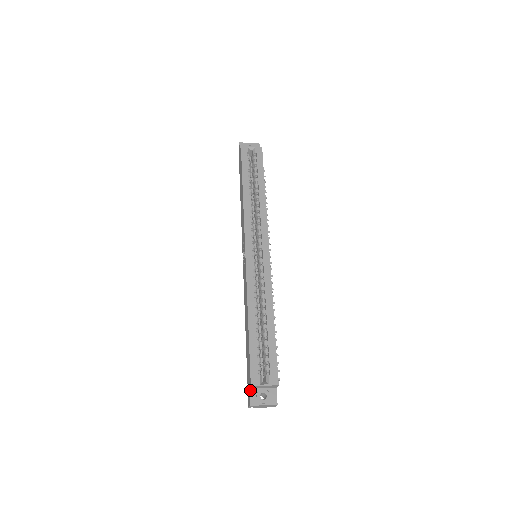
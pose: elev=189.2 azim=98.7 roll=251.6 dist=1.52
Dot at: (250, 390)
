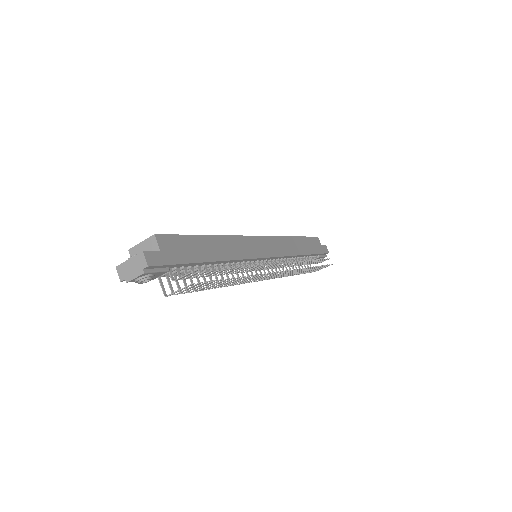
Dot at: occluded
